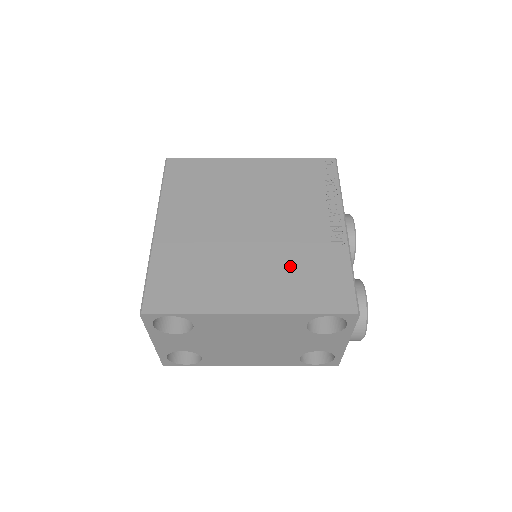
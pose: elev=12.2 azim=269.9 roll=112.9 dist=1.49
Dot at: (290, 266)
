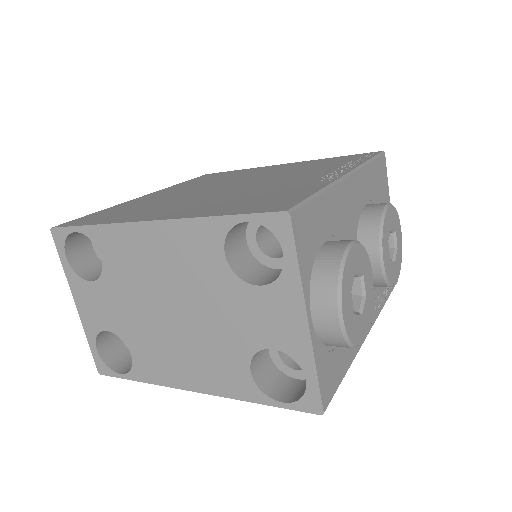
Dot at: (240, 196)
